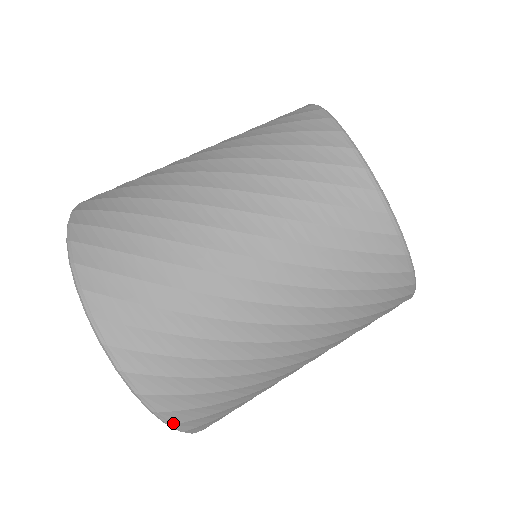
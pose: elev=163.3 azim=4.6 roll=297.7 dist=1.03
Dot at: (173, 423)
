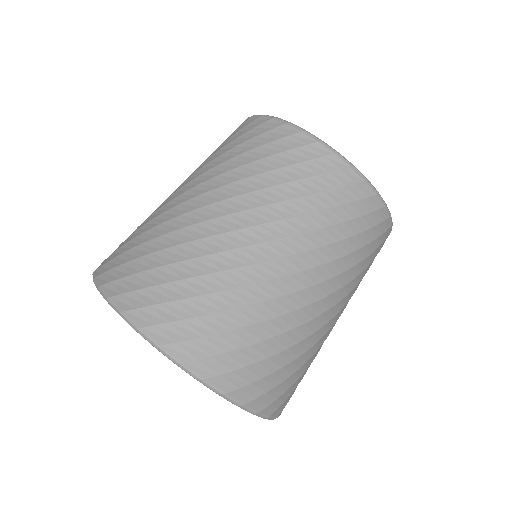
Dot at: (141, 326)
